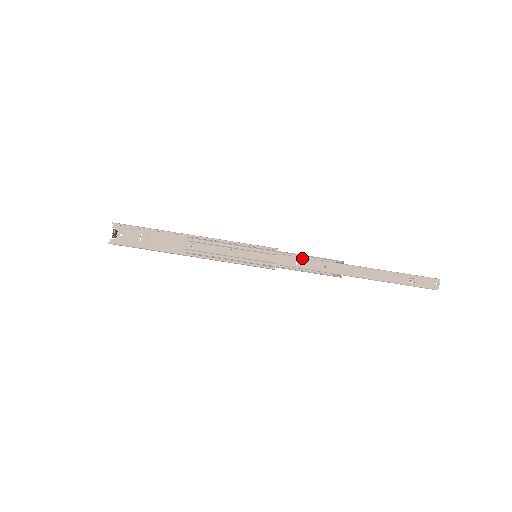
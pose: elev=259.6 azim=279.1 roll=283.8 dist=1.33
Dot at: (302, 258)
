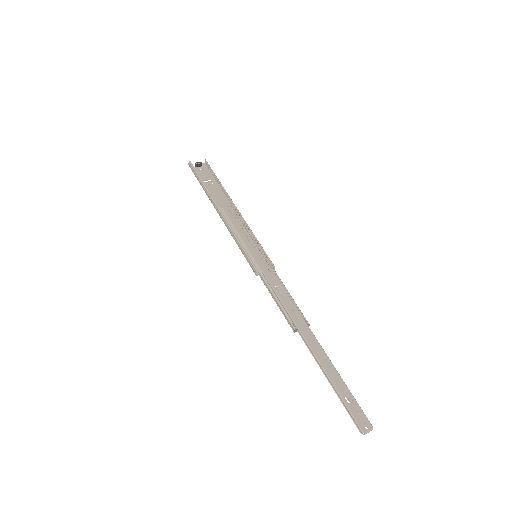
Dot at: (284, 288)
